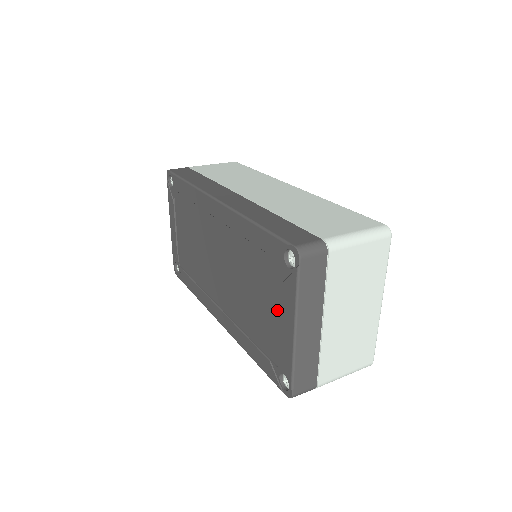
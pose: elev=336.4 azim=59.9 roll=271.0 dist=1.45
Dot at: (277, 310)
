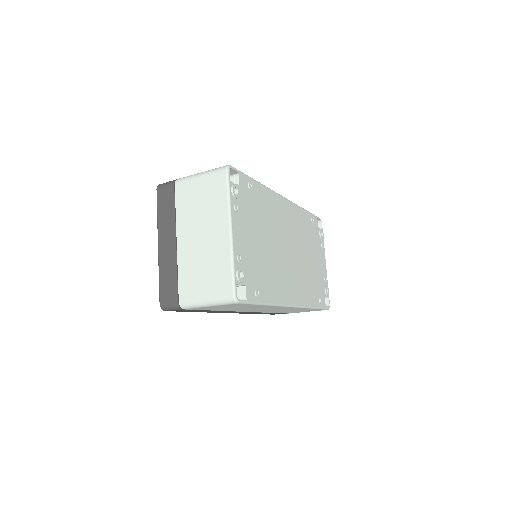
Dot at: occluded
